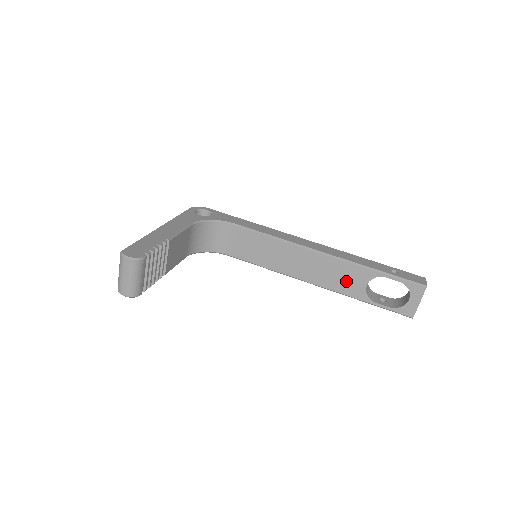
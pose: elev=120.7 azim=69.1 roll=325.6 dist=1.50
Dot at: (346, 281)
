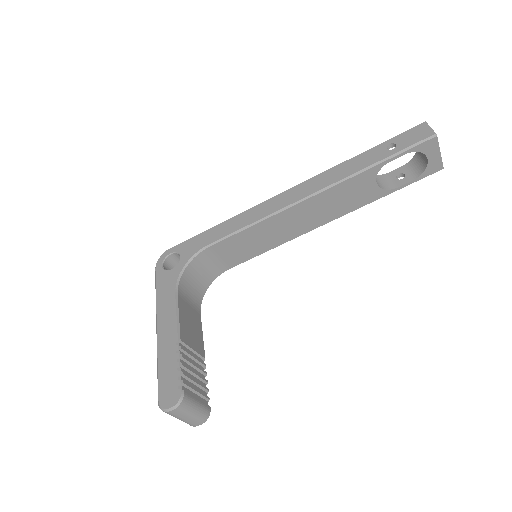
Dot at: (354, 197)
